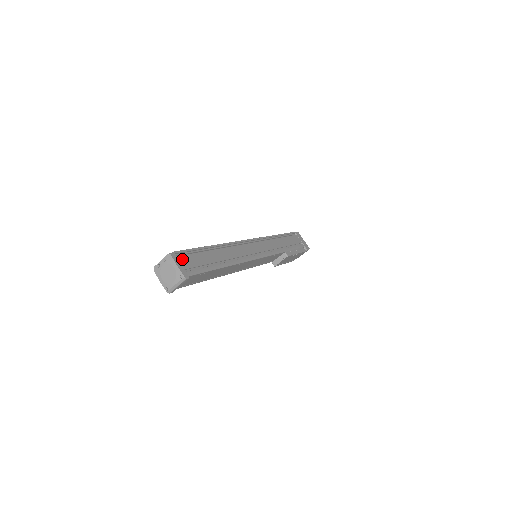
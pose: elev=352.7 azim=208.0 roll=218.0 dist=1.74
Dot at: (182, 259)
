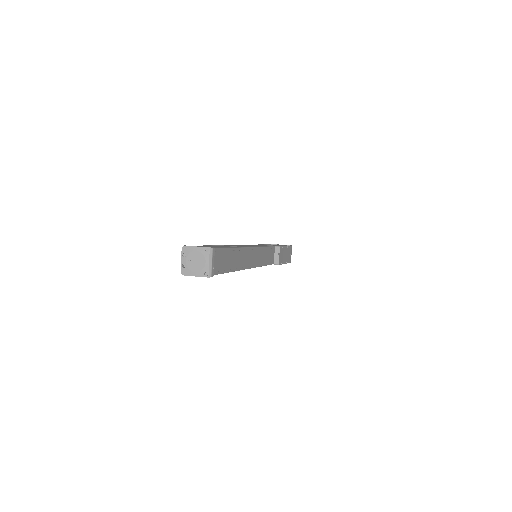
Dot at: occluded
